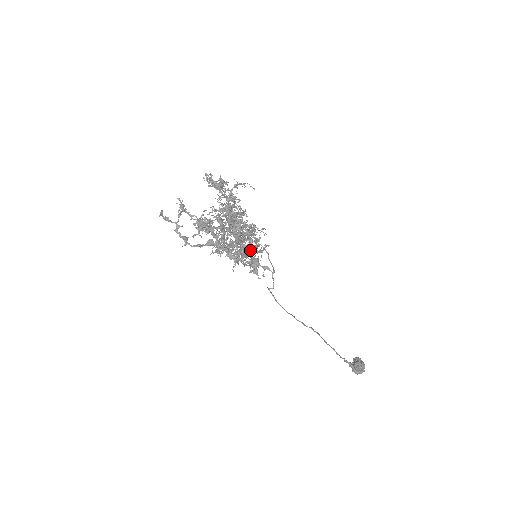
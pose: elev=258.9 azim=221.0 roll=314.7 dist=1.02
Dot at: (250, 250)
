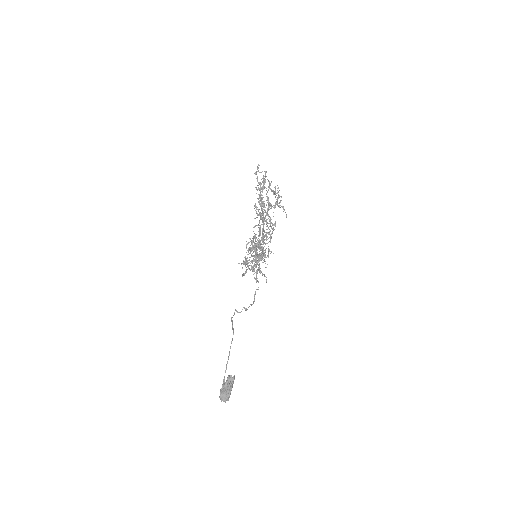
Dot at: (264, 220)
